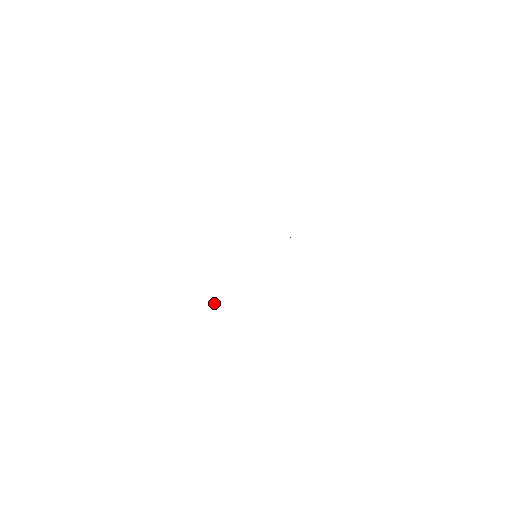
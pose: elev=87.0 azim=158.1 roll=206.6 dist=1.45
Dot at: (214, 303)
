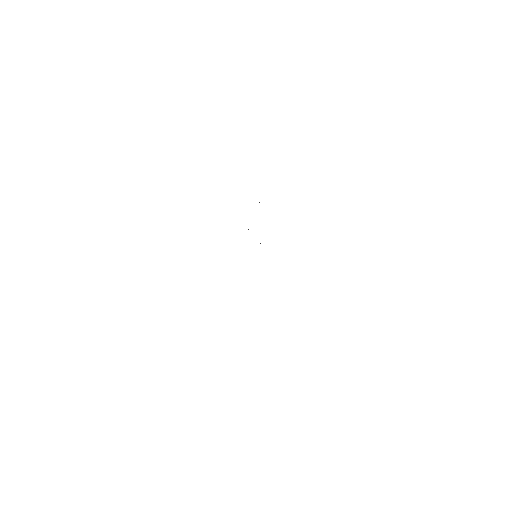
Dot at: occluded
